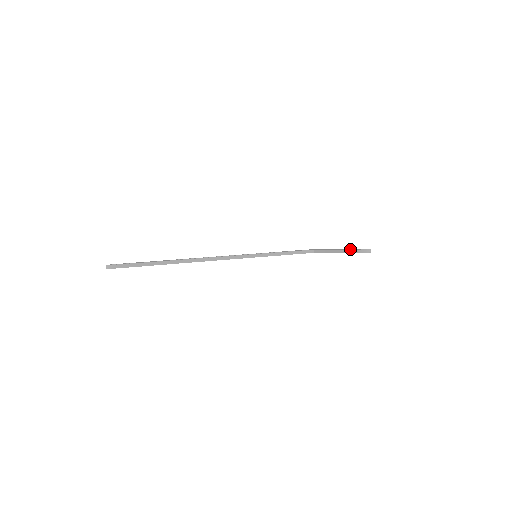
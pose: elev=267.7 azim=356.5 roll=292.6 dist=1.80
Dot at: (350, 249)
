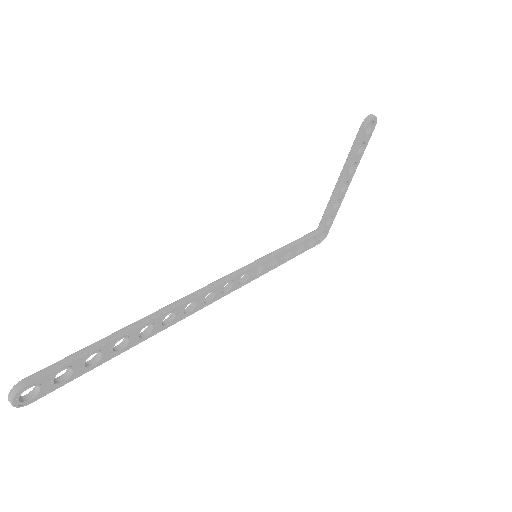
Dot at: (353, 144)
